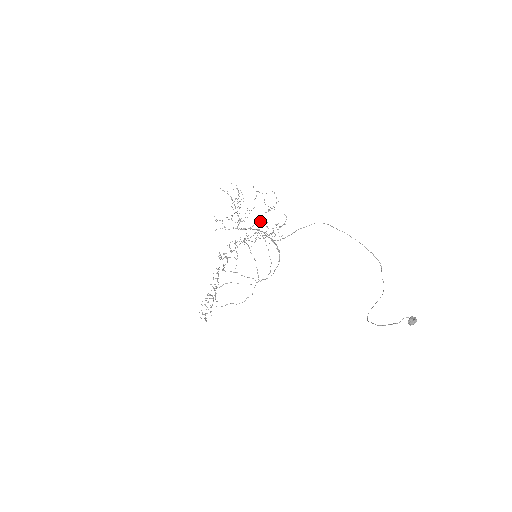
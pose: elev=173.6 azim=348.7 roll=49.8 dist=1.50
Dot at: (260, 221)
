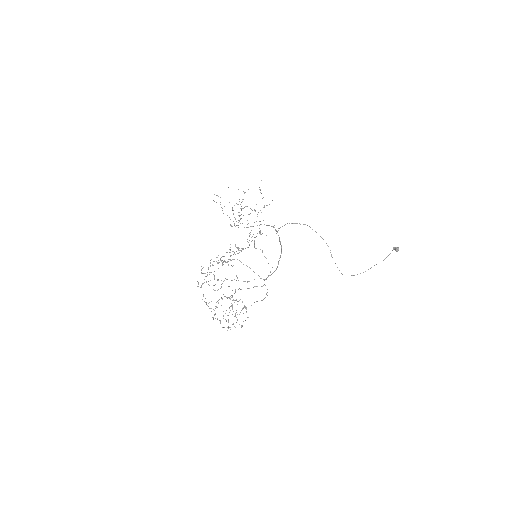
Dot at: occluded
